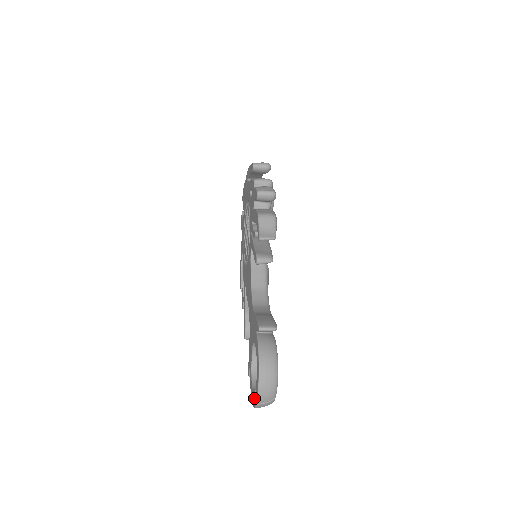
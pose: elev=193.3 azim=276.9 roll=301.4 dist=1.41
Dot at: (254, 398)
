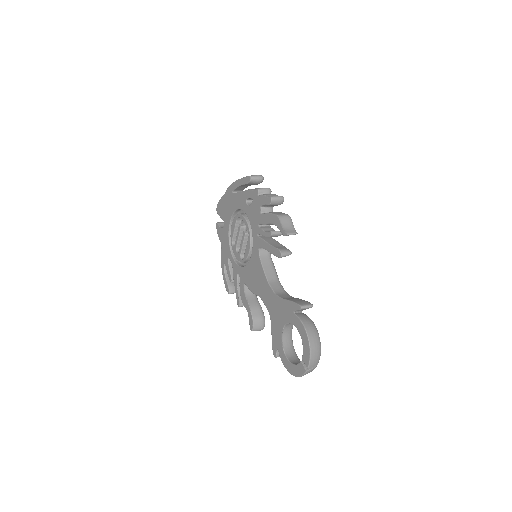
Dot at: (299, 368)
